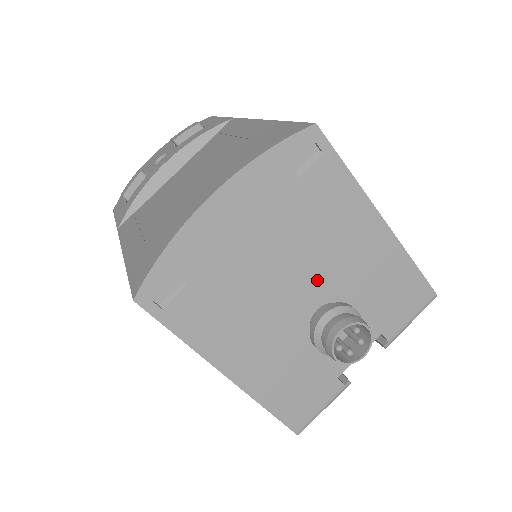
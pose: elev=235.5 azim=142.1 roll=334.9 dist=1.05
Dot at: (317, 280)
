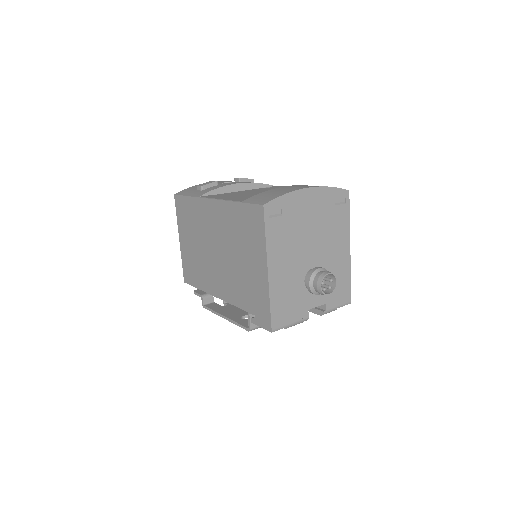
Dot at: (319, 254)
